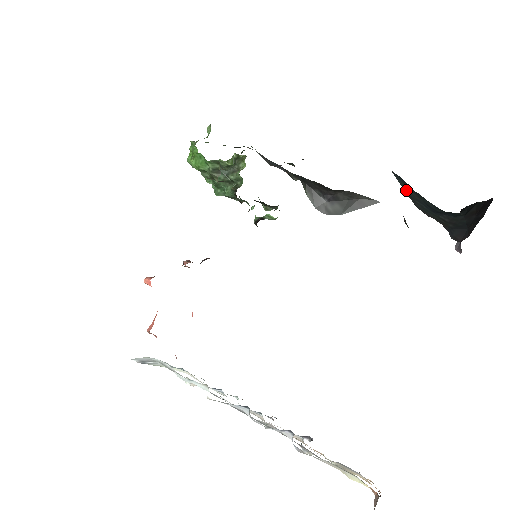
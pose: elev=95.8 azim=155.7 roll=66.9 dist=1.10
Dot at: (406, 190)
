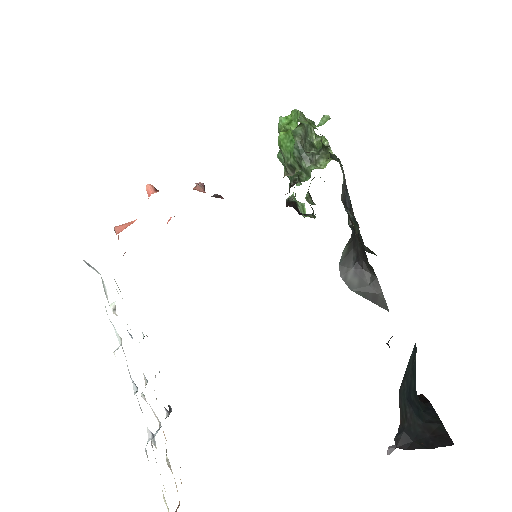
Dot at: (408, 367)
